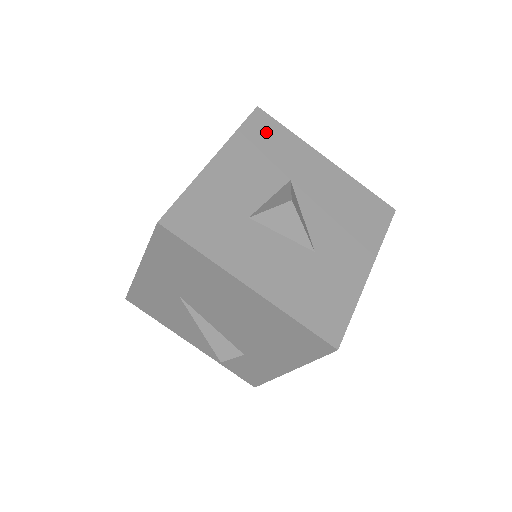
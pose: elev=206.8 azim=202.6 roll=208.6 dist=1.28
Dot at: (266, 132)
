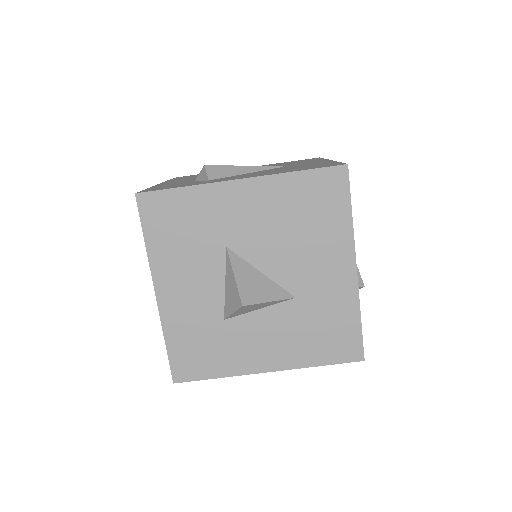
Dot at: (167, 217)
